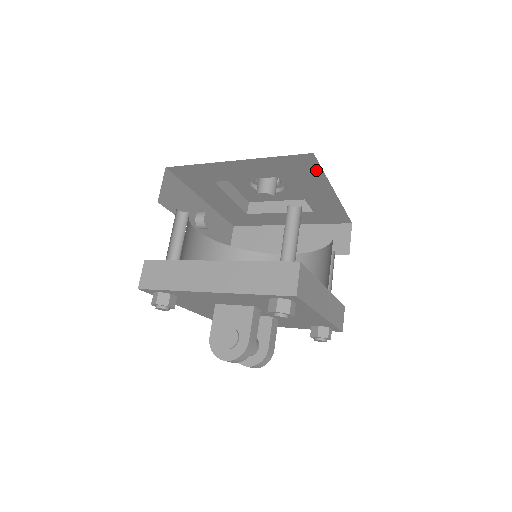
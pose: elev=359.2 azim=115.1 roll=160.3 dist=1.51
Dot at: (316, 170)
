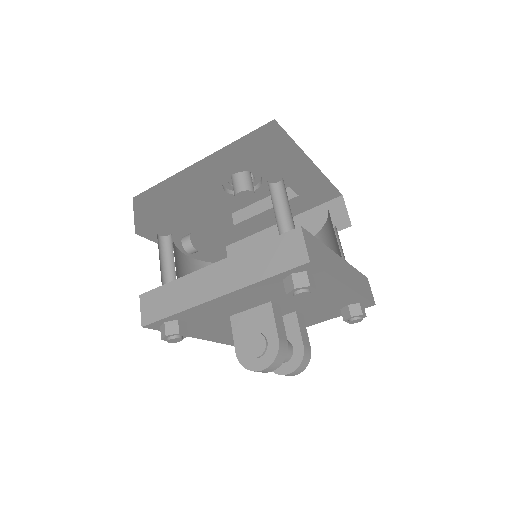
Dot at: (284, 141)
